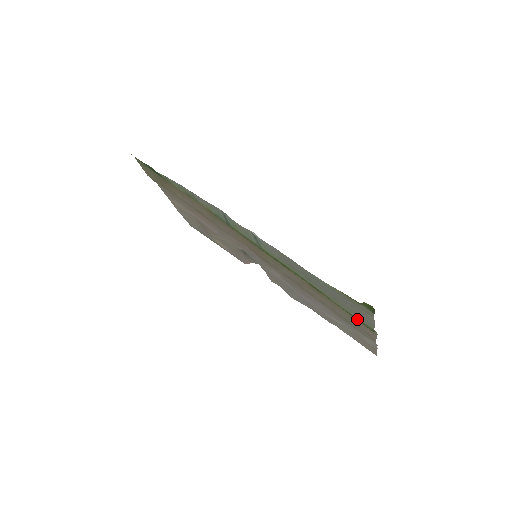
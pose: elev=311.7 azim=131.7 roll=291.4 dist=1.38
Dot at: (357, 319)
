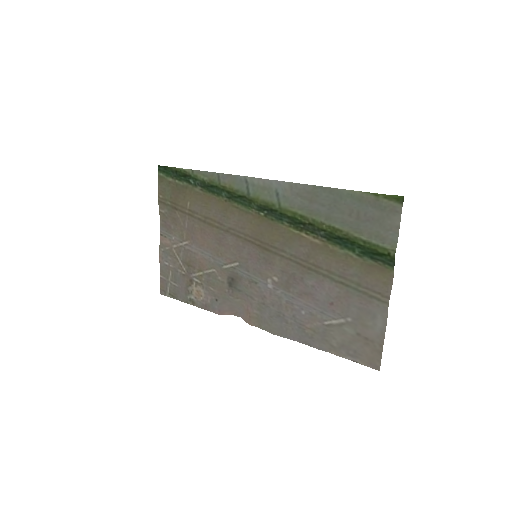
Dot at: (377, 247)
